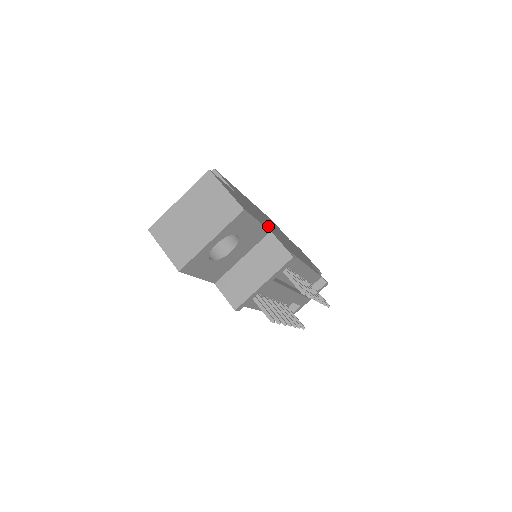
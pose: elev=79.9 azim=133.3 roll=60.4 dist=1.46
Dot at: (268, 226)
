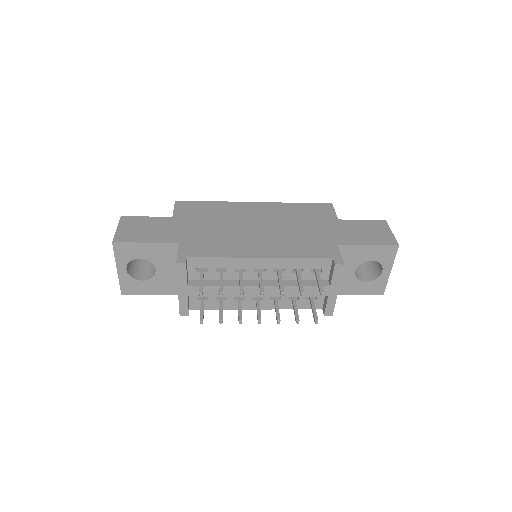
Dot at: (200, 235)
